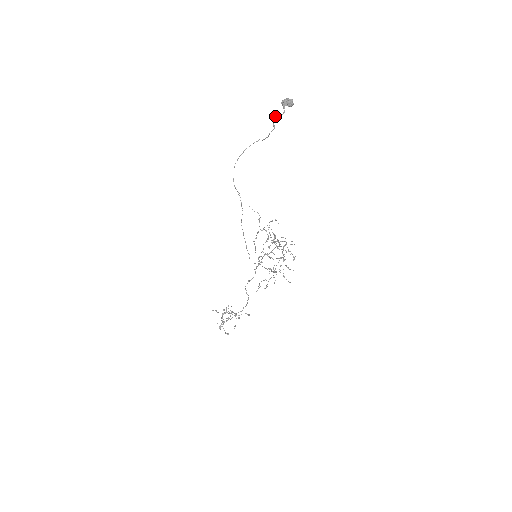
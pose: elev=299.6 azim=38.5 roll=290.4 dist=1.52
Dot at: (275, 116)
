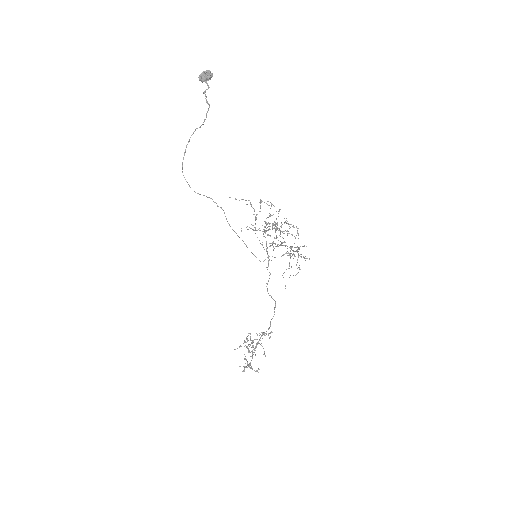
Dot at: (203, 93)
